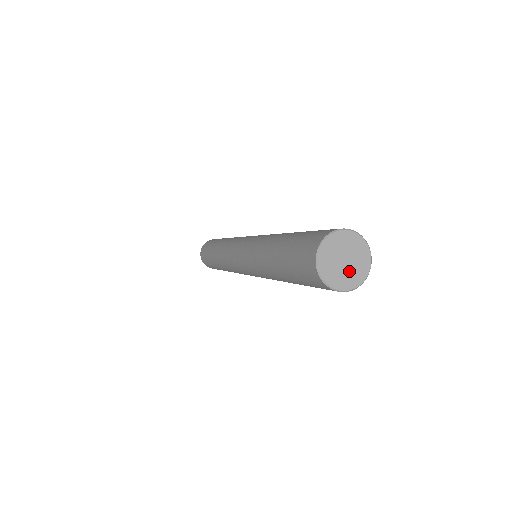
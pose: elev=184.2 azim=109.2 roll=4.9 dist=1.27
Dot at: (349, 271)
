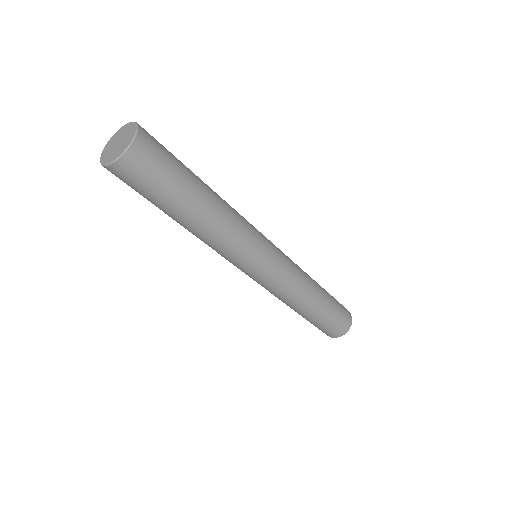
Dot at: (121, 145)
